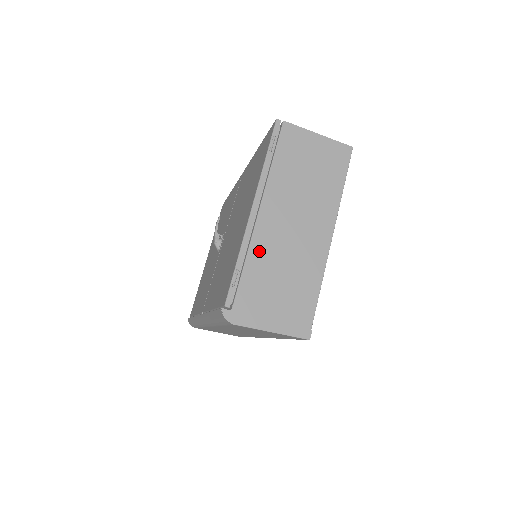
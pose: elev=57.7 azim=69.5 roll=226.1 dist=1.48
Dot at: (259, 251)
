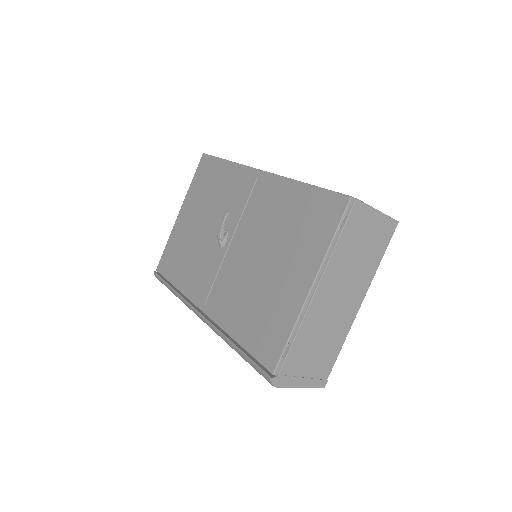
Dot at: (308, 325)
